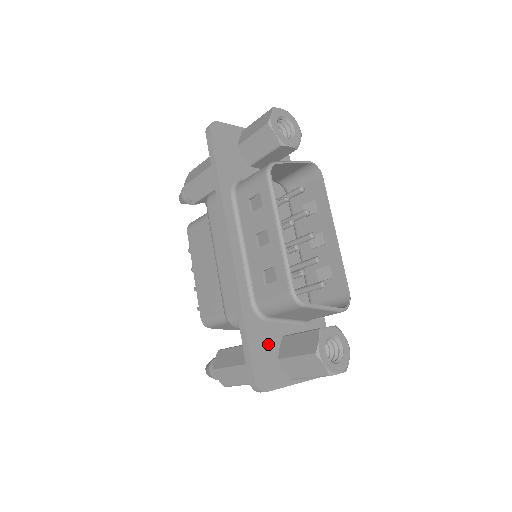
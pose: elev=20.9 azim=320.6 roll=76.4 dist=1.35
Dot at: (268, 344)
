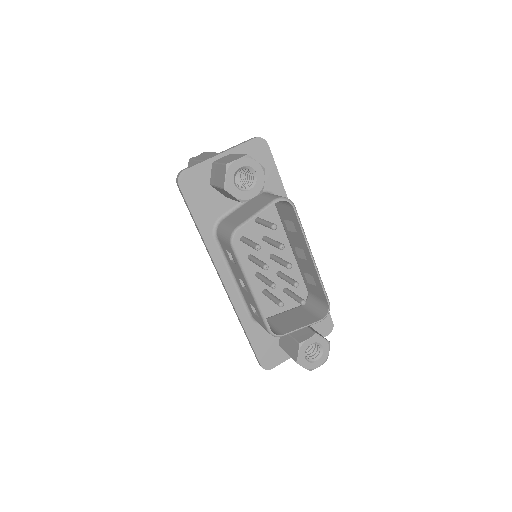
Dot at: (269, 338)
